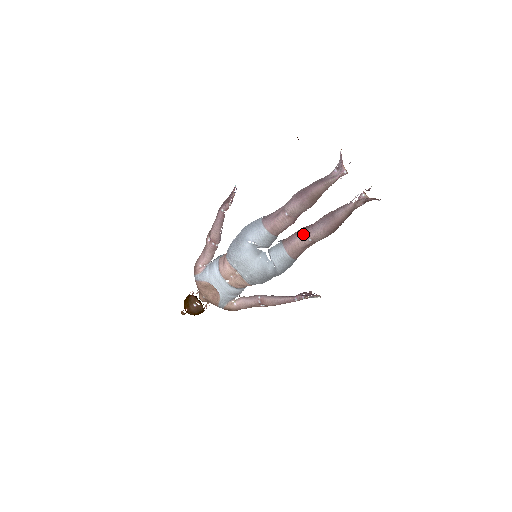
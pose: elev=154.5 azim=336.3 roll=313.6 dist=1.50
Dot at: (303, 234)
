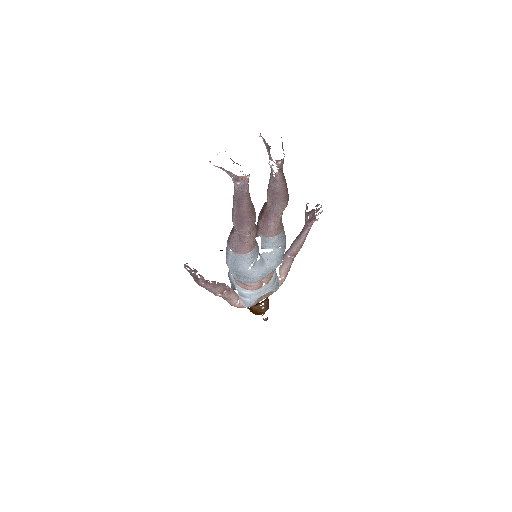
Dot at: (272, 221)
